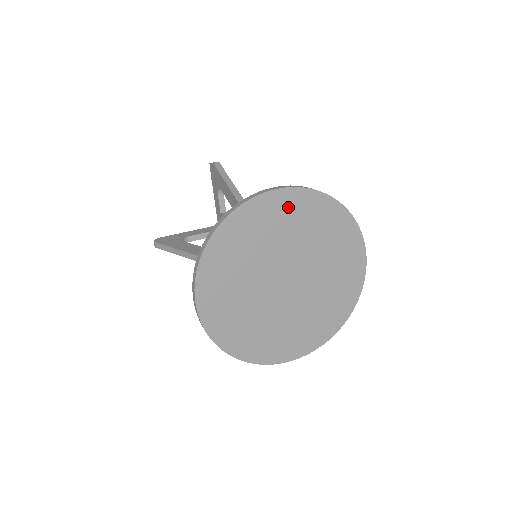
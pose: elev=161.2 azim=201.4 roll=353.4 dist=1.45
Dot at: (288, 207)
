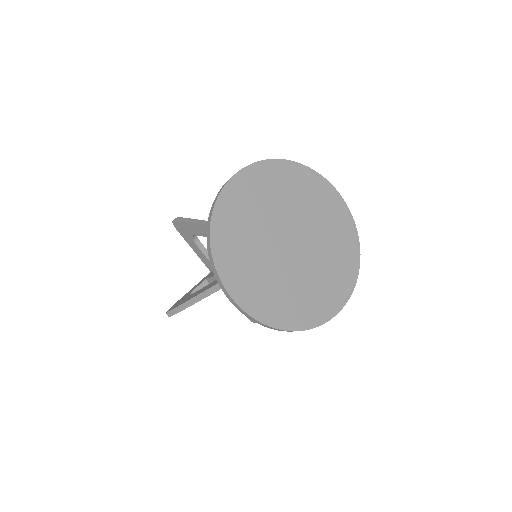
Dot at: (335, 210)
